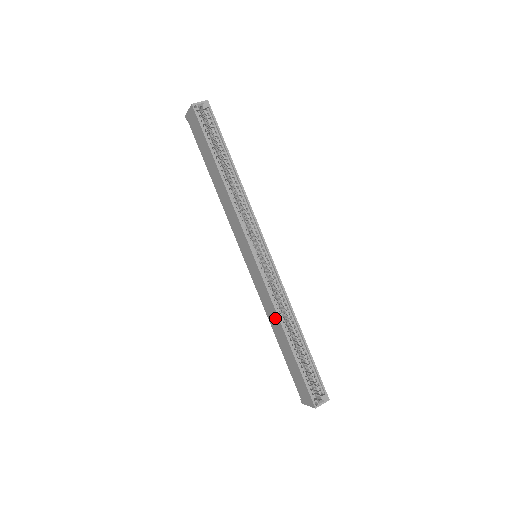
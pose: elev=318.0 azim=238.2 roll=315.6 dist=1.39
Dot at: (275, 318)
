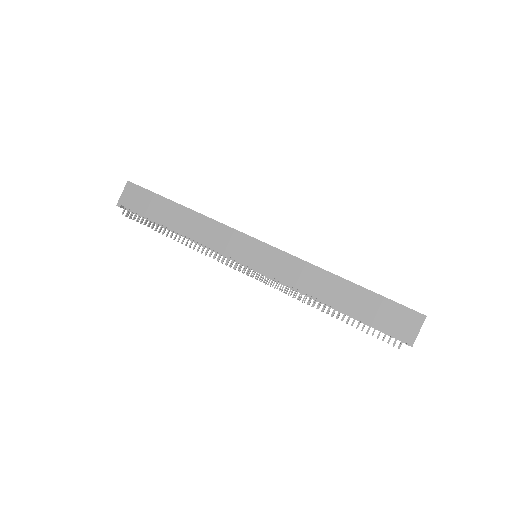
Dot at: (318, 276)
